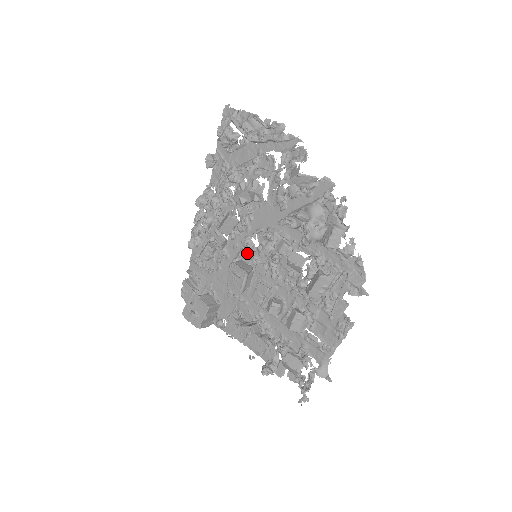
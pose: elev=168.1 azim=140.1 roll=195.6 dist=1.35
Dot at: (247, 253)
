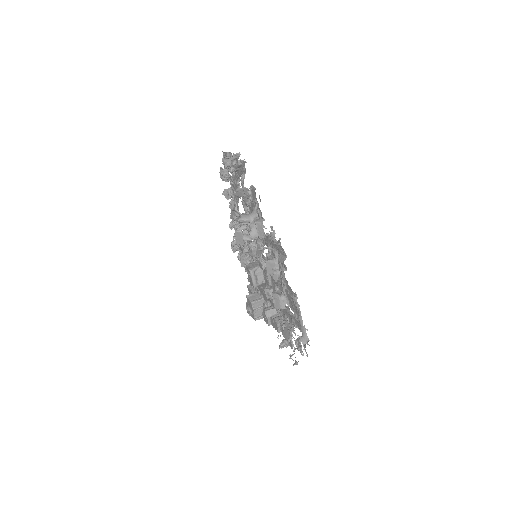
Dot at: occluded
